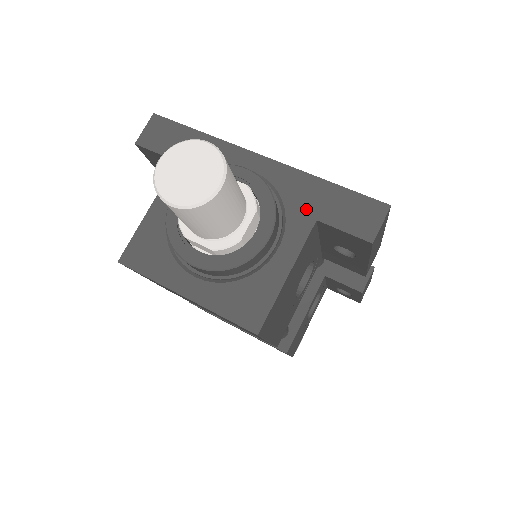
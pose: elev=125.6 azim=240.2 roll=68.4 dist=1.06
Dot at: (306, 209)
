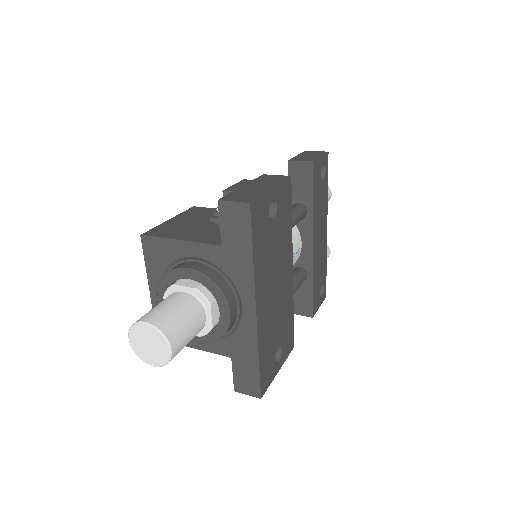
Dot at: (235, 350)
